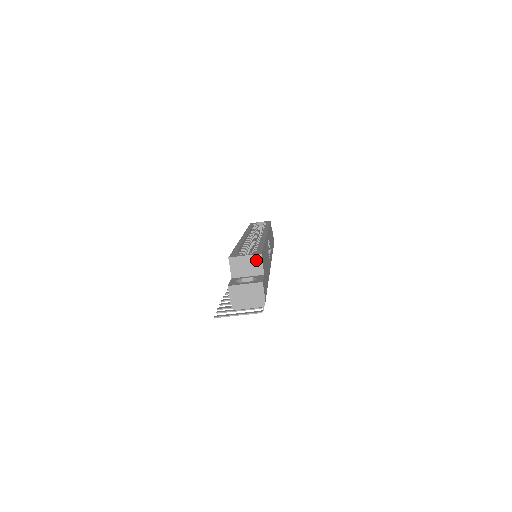
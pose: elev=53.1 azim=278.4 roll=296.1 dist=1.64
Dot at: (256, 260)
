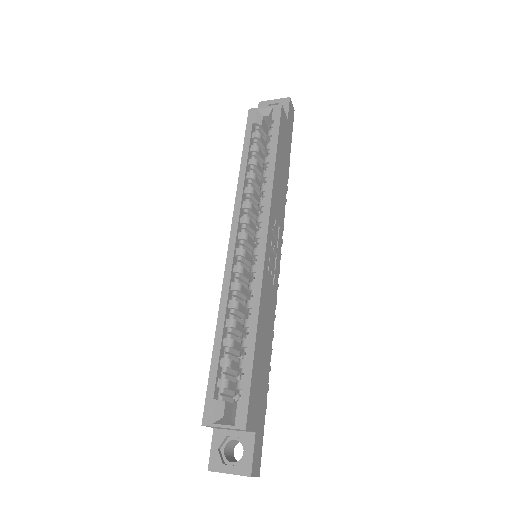
Dot at: occluded
